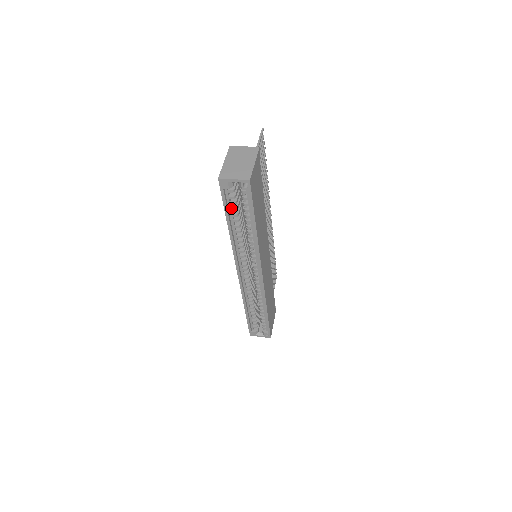
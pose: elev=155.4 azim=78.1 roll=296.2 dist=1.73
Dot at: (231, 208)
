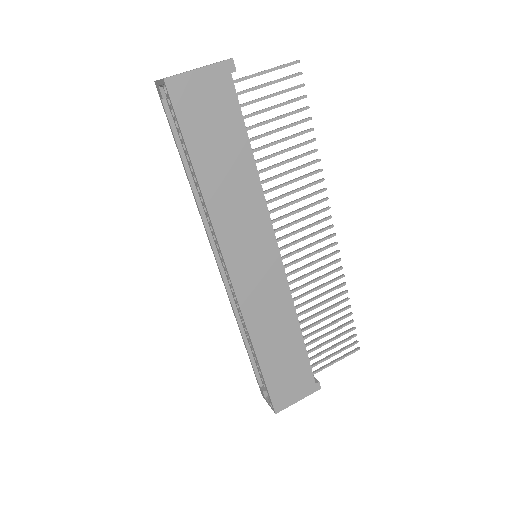
Dot at: (181, 139)
